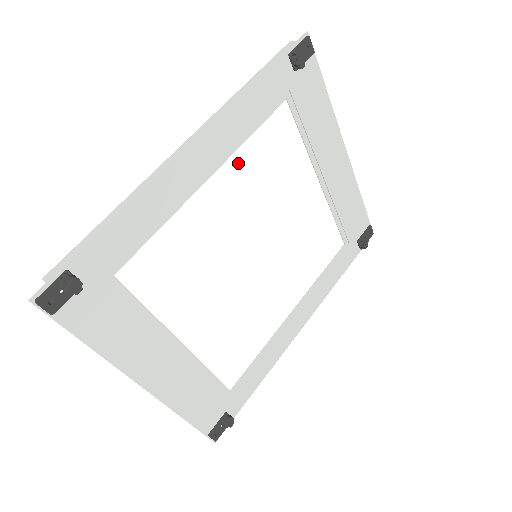
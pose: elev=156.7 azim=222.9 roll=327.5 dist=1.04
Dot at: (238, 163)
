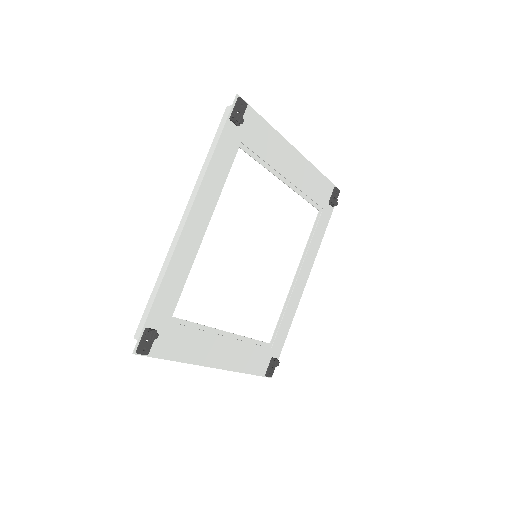
Dot at: (222, 208)
